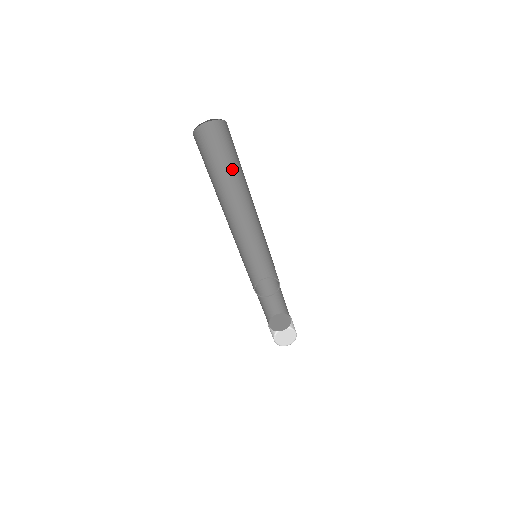
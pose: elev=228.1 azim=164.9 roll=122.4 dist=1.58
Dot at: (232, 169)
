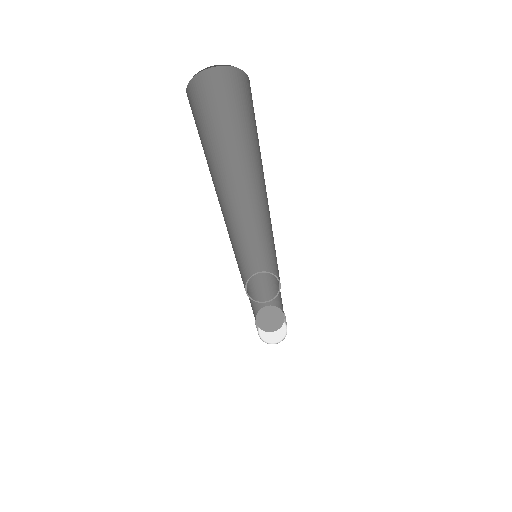
Dot at: (244, 143)
